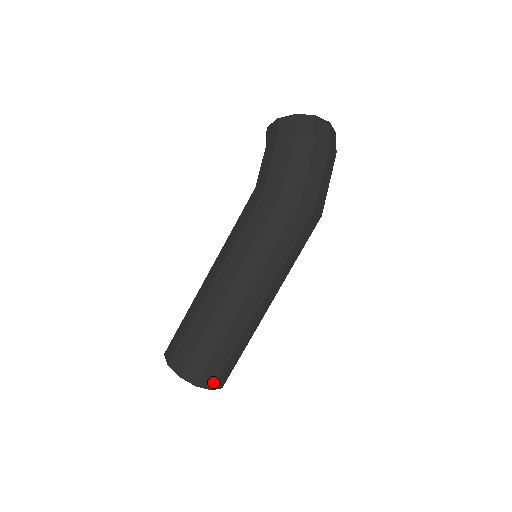
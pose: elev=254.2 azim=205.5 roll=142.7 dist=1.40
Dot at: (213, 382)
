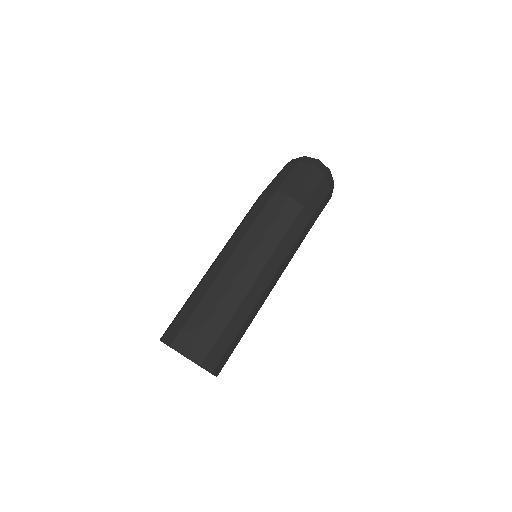
Dot at: (187, 346)
